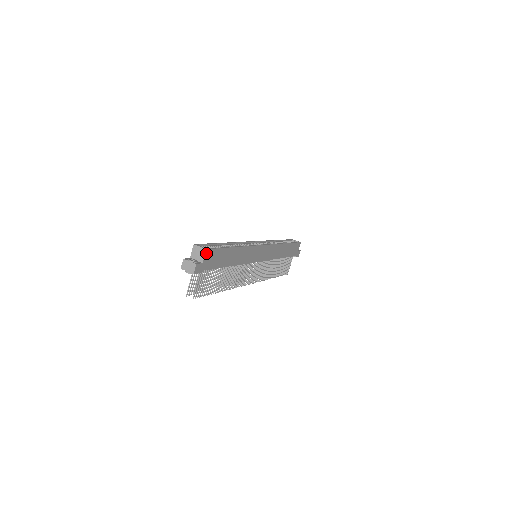
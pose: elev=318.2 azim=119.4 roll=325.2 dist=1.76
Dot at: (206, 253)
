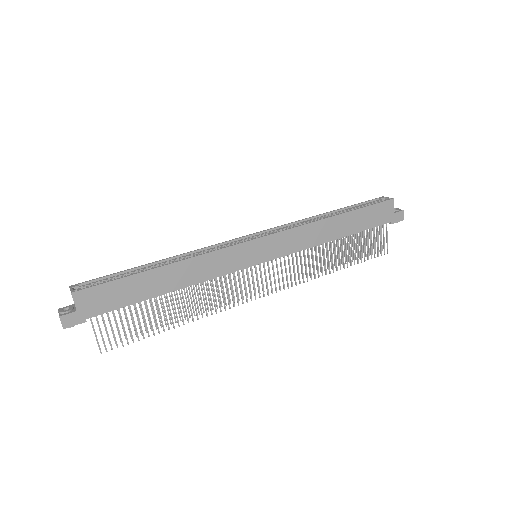
Dot at: (76, 297)
